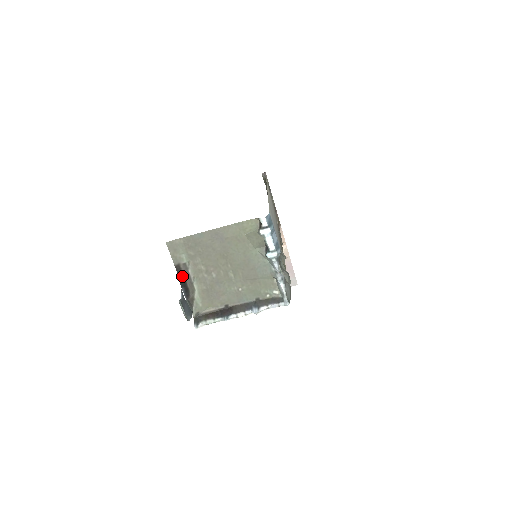
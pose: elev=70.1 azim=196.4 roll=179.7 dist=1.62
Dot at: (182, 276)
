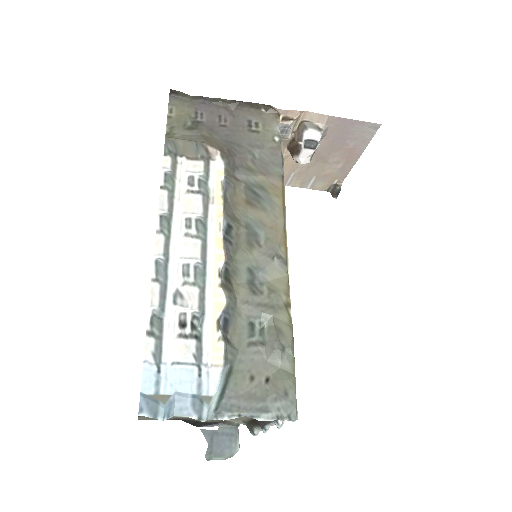
Dot at: (188, 420)
